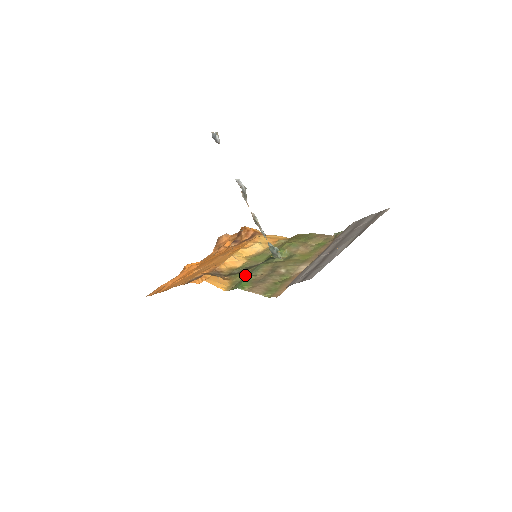
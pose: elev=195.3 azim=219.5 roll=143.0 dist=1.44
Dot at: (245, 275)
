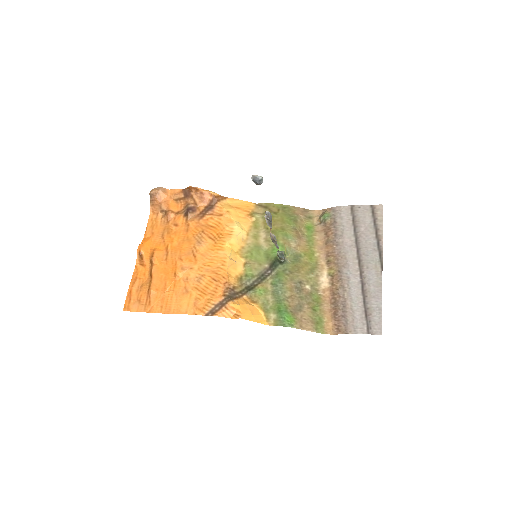
Dot at: (268, 294)
